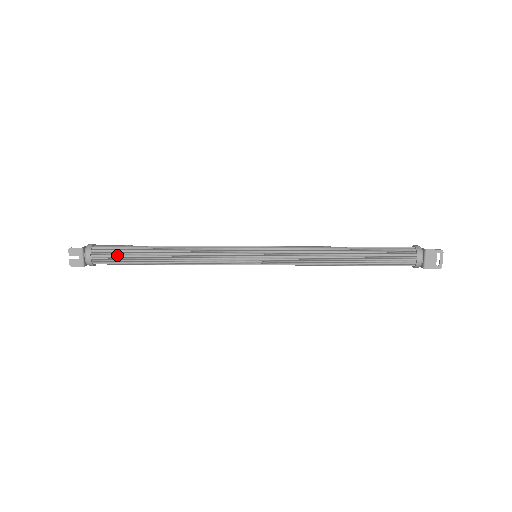
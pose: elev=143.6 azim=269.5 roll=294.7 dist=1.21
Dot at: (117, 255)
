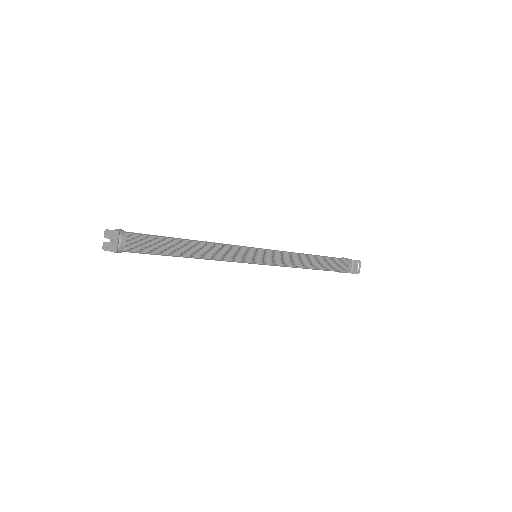
Dot at: (151, 243)
